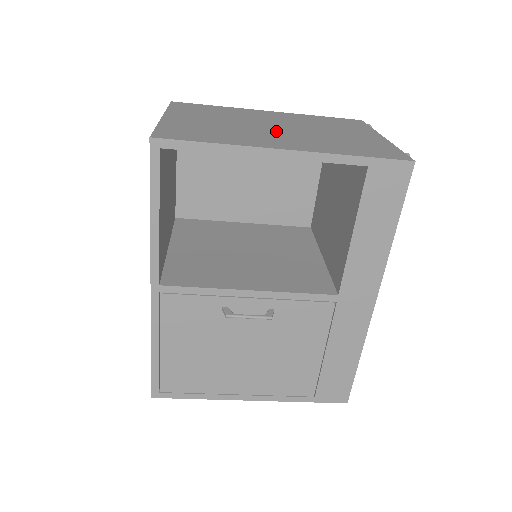
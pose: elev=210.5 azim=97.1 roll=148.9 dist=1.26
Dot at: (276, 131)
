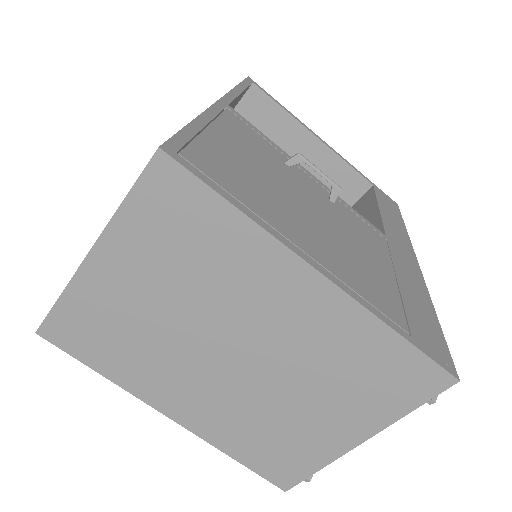
Dot at: occluded
